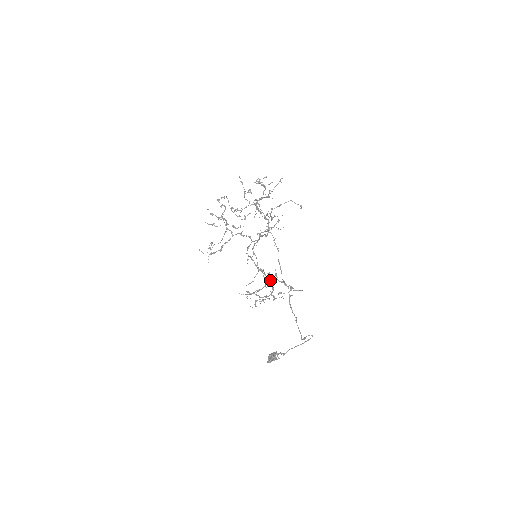
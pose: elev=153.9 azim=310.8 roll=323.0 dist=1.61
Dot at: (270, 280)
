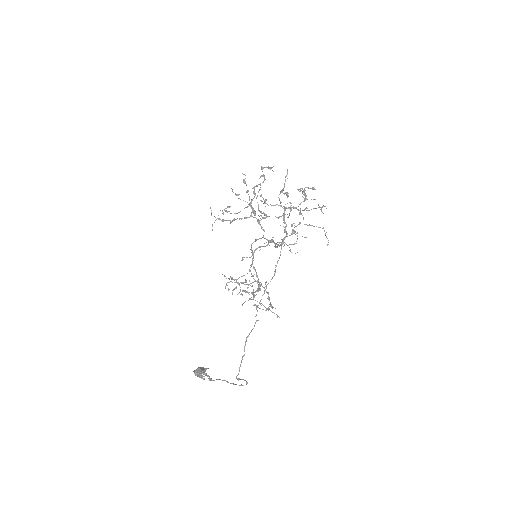
Dot at: (258, 282)
